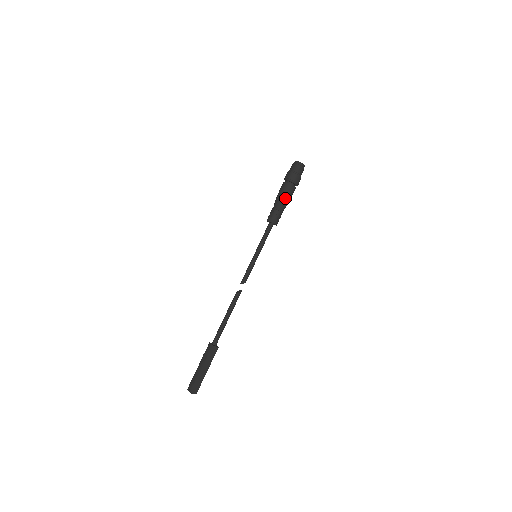
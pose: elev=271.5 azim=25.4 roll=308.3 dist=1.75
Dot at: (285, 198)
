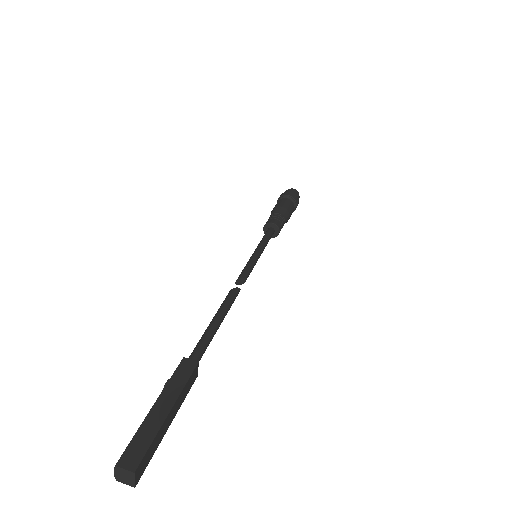
Dot at: (278, 206)
